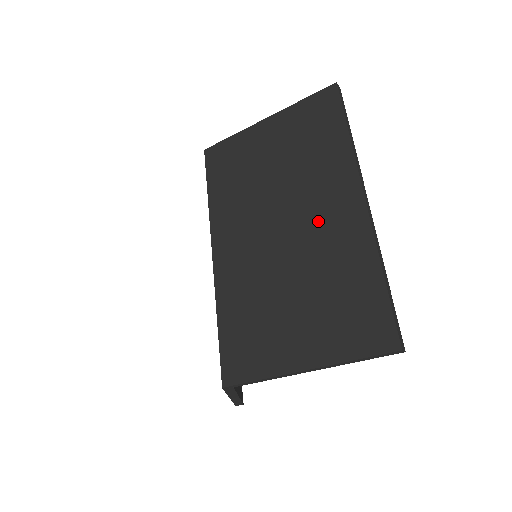
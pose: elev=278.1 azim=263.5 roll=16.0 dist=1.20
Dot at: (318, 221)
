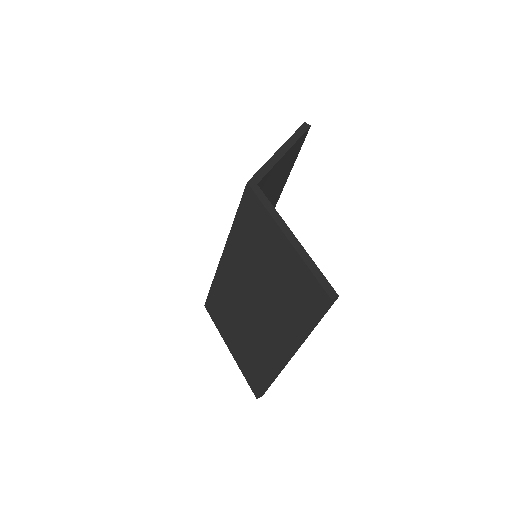
Dot at: occluded
